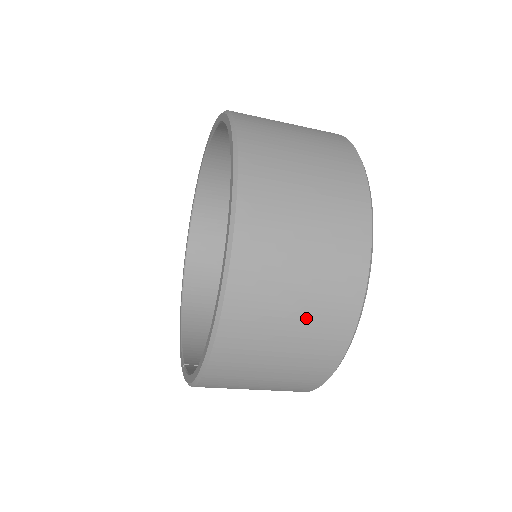
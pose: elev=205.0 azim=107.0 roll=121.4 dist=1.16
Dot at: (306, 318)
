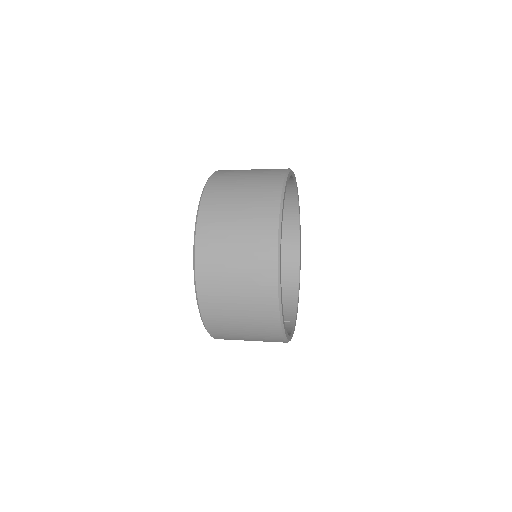
Dot at: (248, 316)
